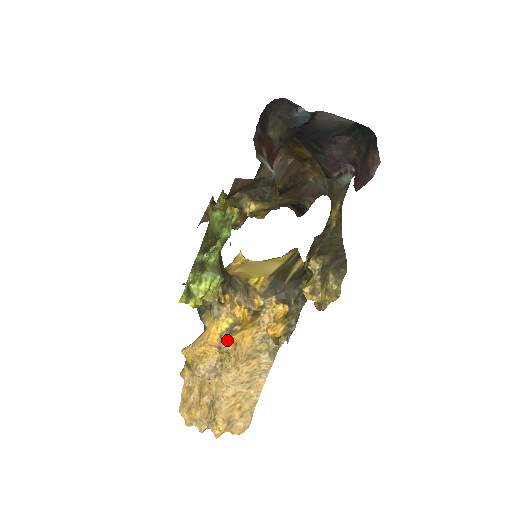
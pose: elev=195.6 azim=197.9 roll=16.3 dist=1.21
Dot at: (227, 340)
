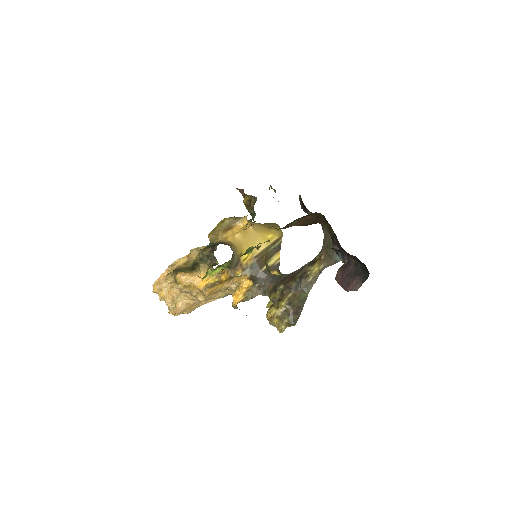
Dot at: (208, 289)
